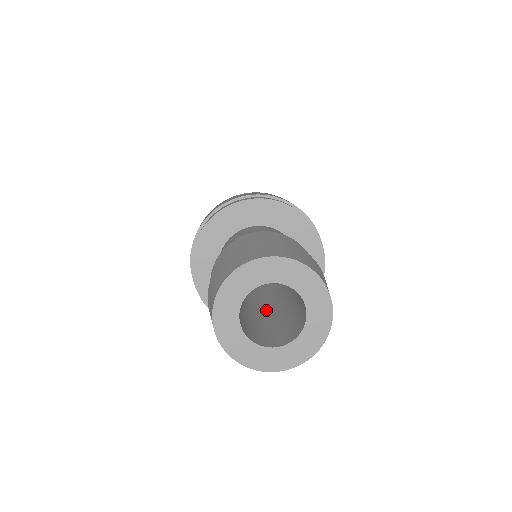
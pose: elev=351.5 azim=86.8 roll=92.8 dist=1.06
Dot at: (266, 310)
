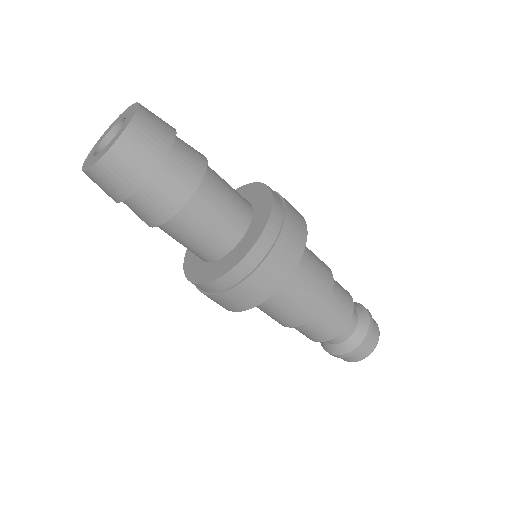
Dot at: occluded
